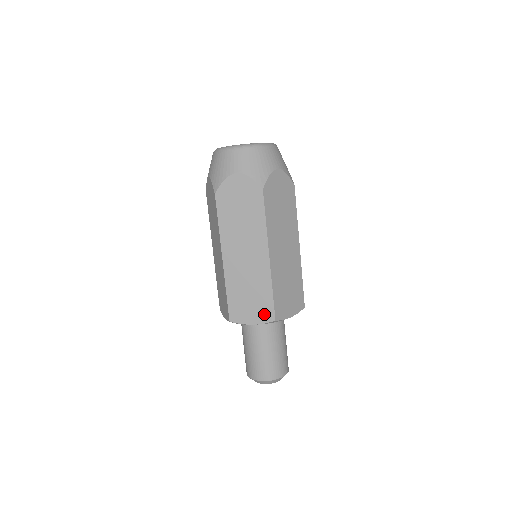
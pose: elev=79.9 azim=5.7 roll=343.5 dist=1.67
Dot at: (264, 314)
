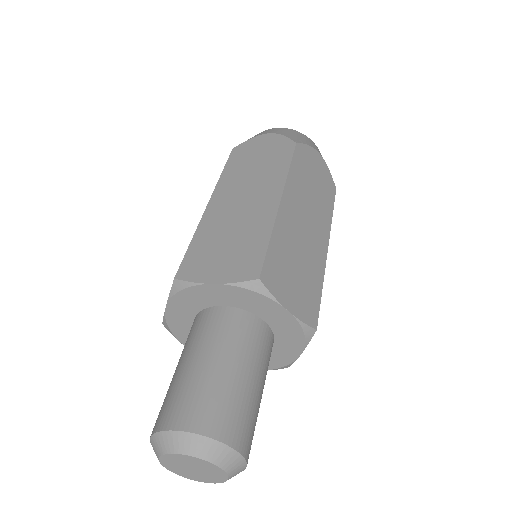
Dot at: (242, 268)
